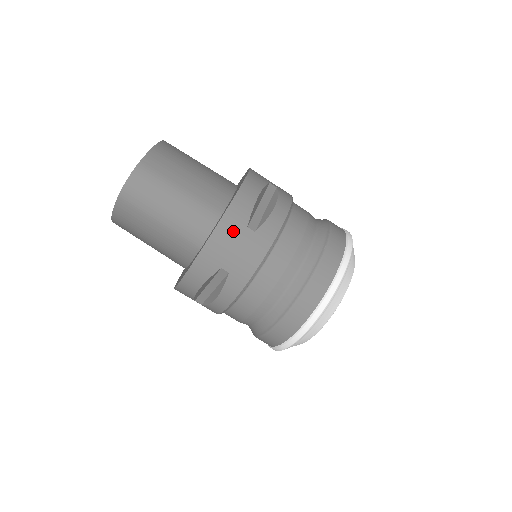
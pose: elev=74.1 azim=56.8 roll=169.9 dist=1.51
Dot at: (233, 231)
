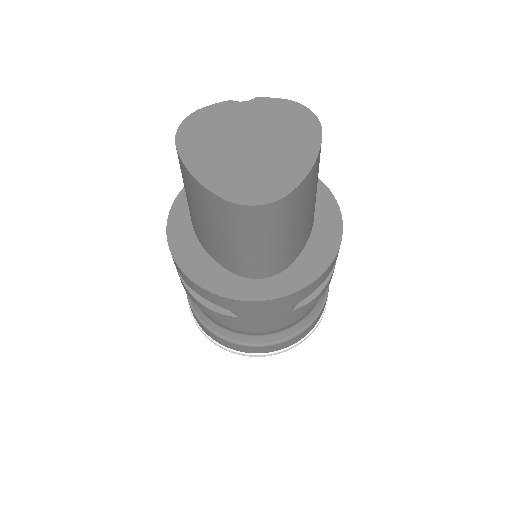
Dot at: (281, 306)
